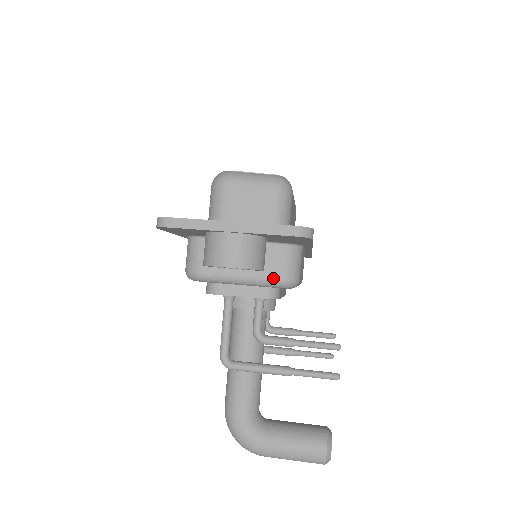
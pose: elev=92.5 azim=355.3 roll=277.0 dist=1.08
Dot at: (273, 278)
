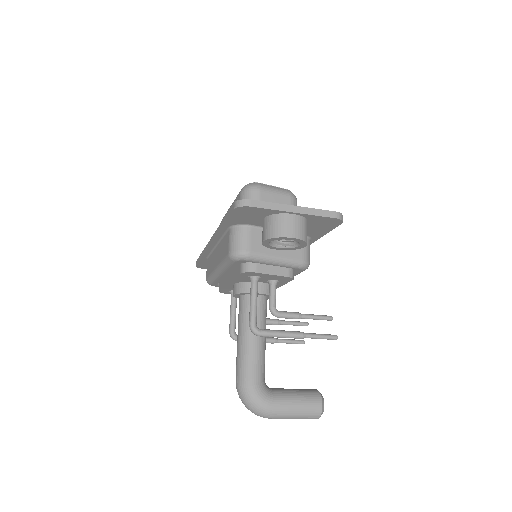
Dot at: (297, 259)
